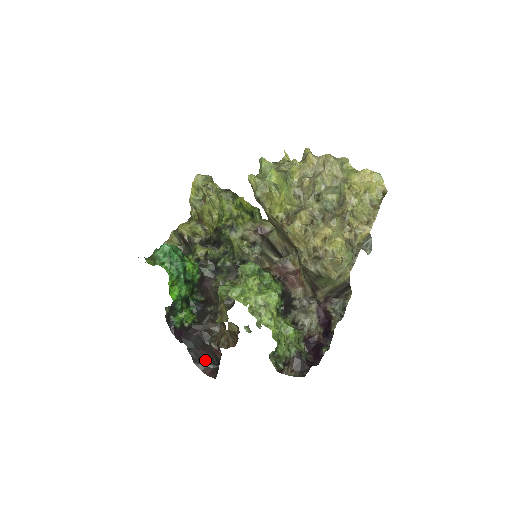
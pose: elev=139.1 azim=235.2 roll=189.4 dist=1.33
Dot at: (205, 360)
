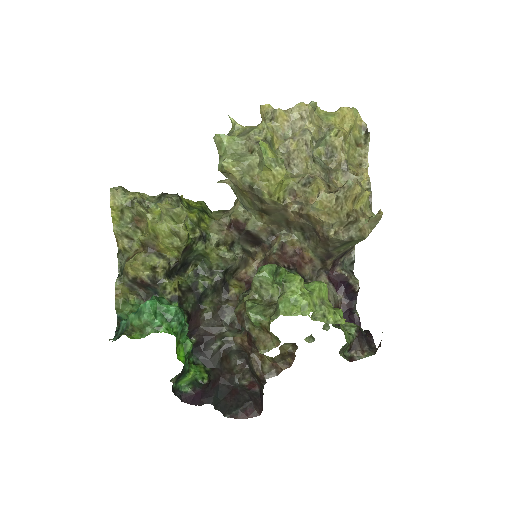
Dot at: (236, 405)
